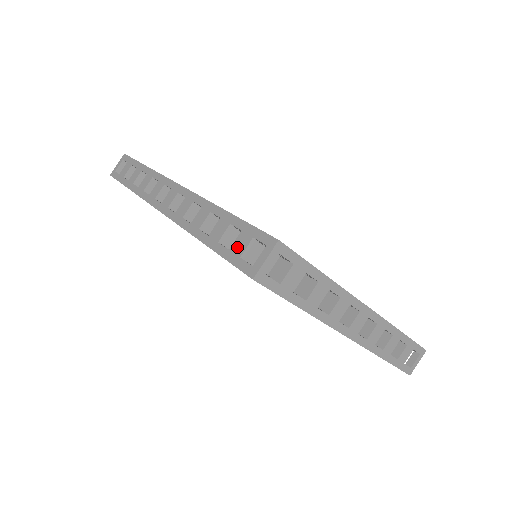
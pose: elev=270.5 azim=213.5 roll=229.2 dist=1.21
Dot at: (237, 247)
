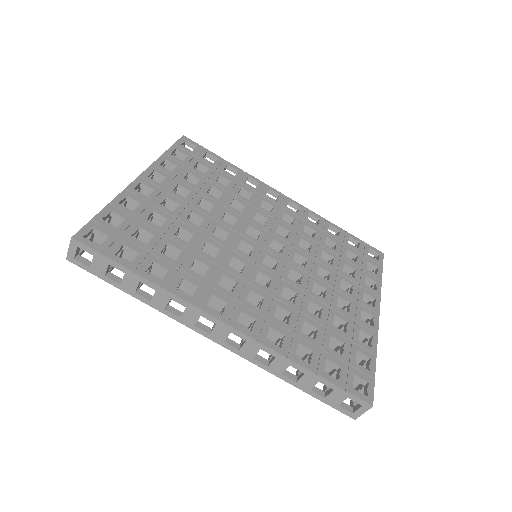
Dot at: (333, 399)
